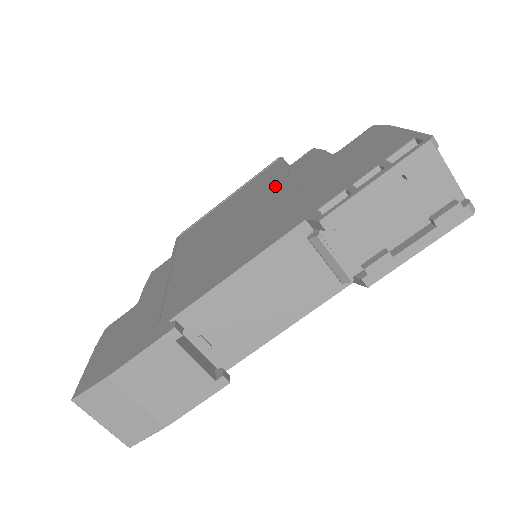
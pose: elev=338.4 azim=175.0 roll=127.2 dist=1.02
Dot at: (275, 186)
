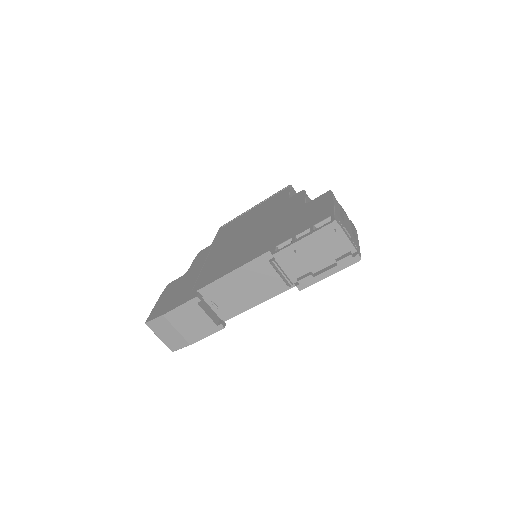
Dot at: (275, 213)
